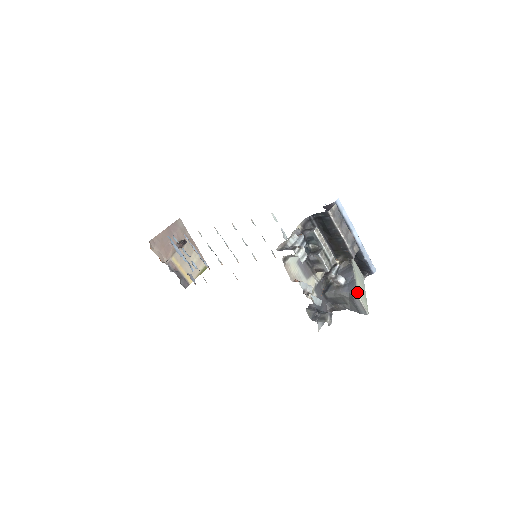
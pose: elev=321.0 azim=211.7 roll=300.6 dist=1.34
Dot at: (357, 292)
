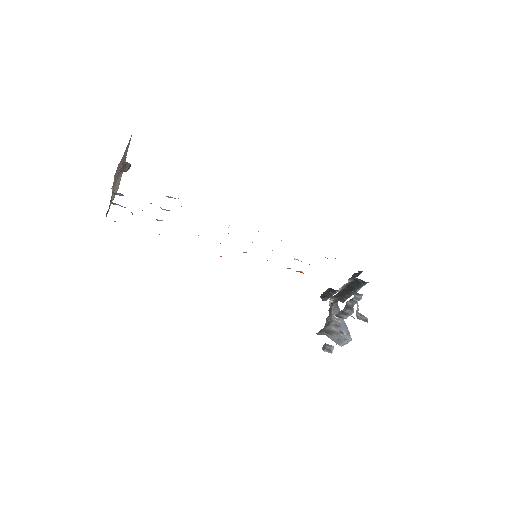
Dot at: occluded
